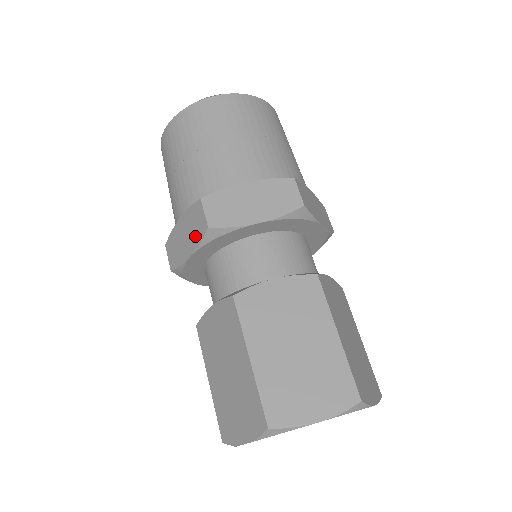
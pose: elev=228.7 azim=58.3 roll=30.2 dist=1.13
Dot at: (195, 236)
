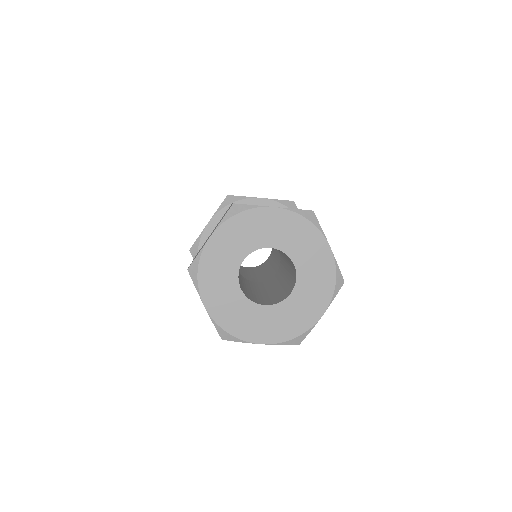
Dot at: occluded
